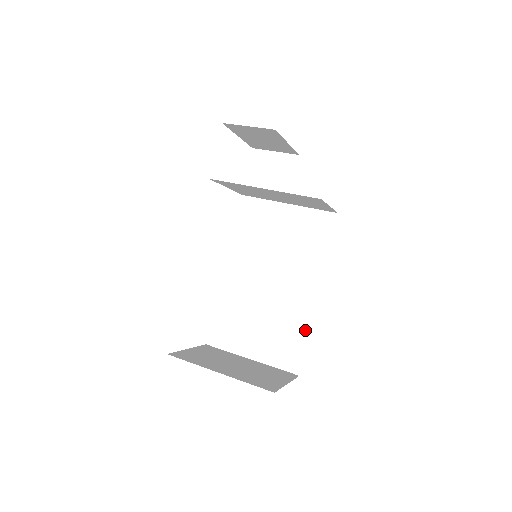
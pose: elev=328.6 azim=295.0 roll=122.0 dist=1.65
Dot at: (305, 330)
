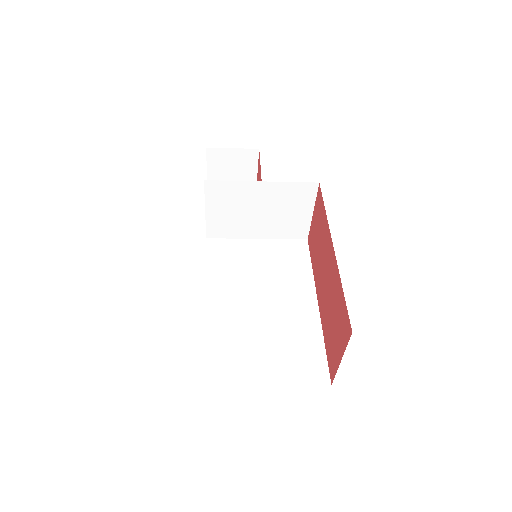
Dot at: (318, 337)
